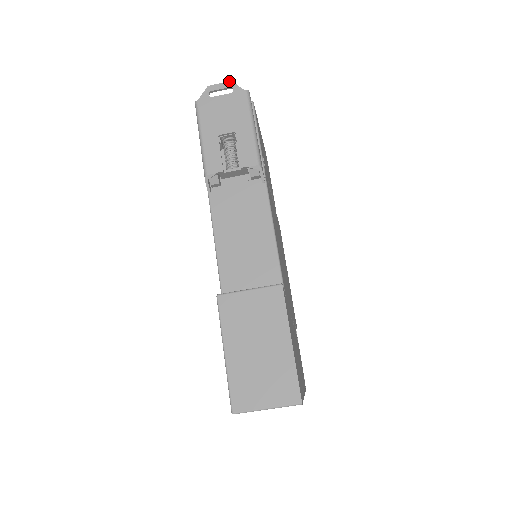
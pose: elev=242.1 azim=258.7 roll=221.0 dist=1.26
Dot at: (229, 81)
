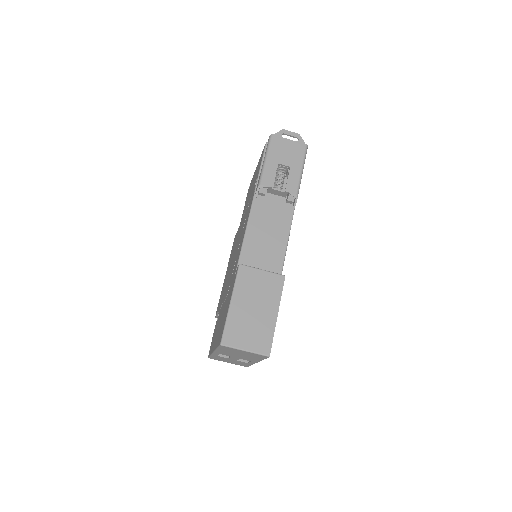
Dot at: occluded
